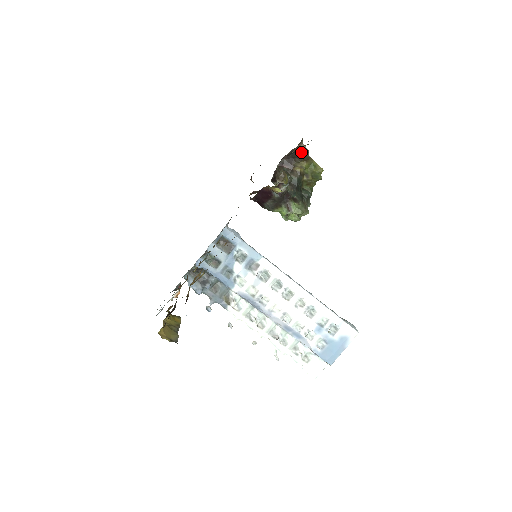
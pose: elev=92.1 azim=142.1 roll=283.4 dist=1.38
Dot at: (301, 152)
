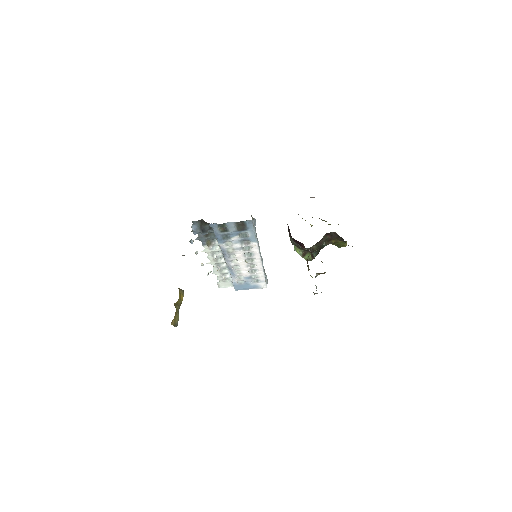
Dot at: occluded
